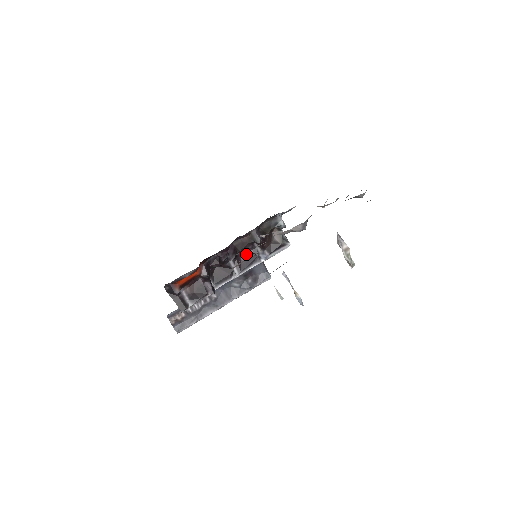
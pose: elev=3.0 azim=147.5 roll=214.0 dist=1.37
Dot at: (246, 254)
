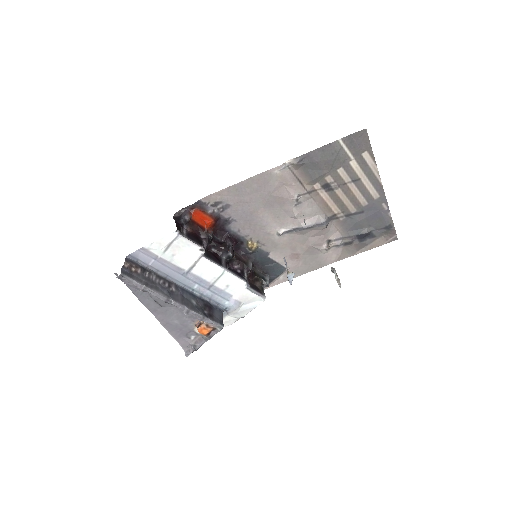
Dot at: (234, 270)
